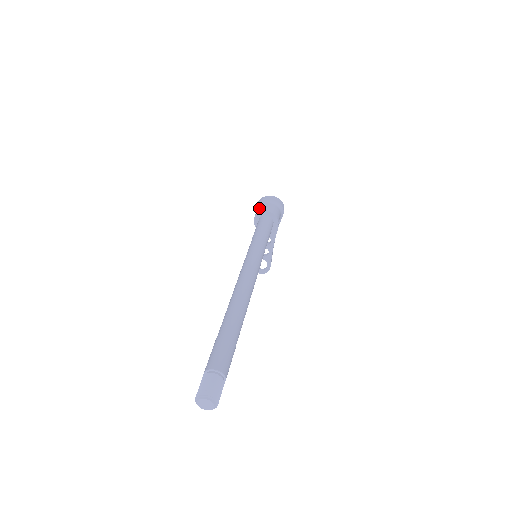
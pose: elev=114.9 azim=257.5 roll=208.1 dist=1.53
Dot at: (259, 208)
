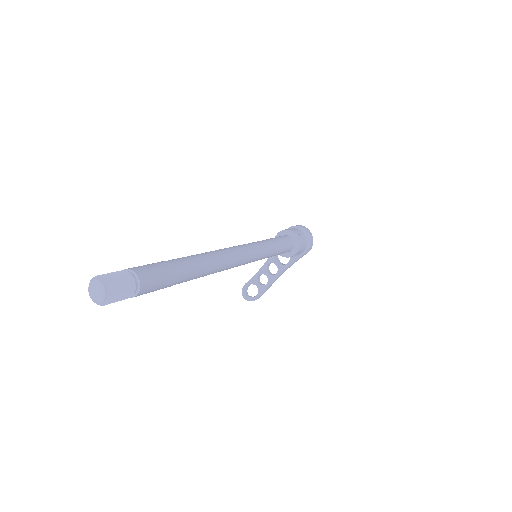
Dot at: occluded
